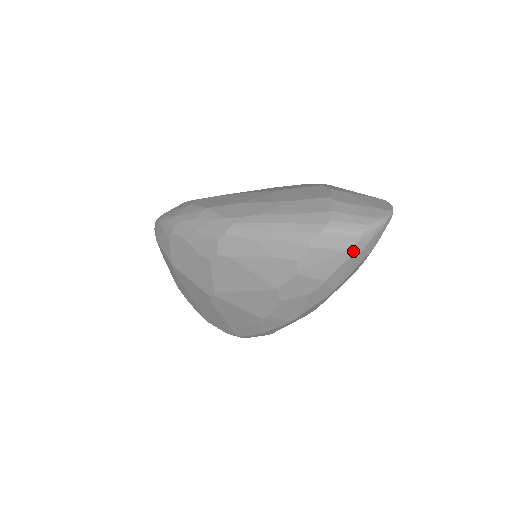
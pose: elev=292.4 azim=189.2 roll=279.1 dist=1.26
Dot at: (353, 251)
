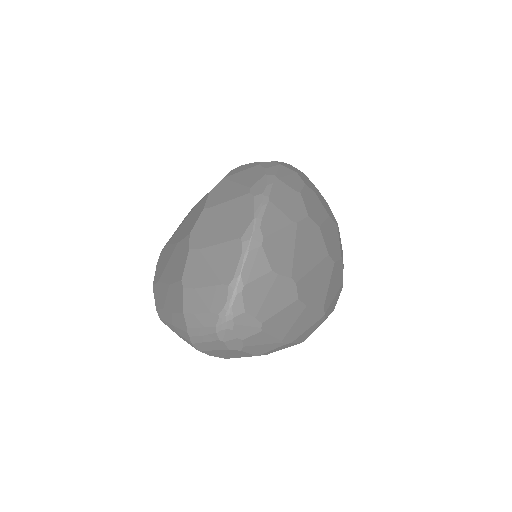
Dot at: (234, 346)
